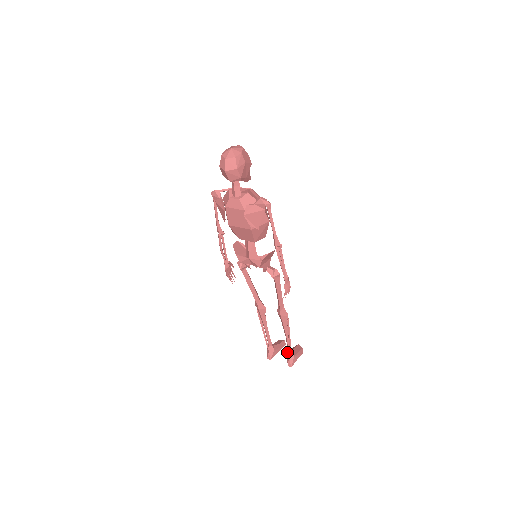
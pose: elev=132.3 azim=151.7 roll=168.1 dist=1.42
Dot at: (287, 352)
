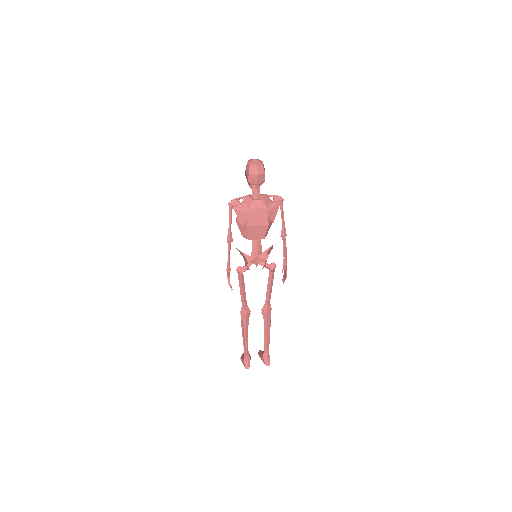
Dot at: (263, 354)
